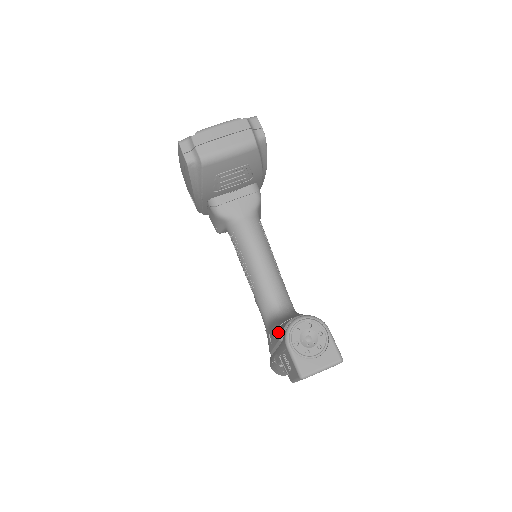
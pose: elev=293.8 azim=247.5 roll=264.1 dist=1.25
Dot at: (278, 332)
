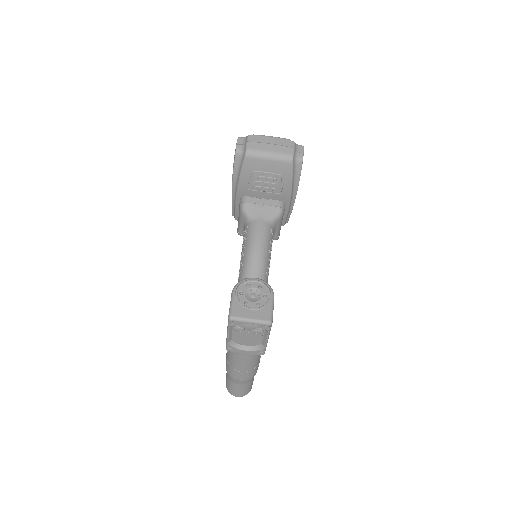
Dot at: occluded
